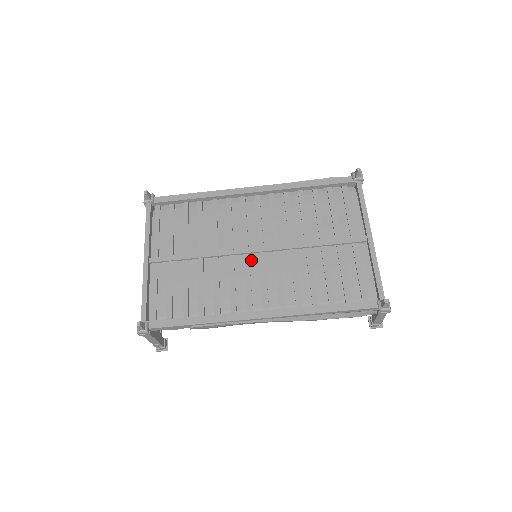
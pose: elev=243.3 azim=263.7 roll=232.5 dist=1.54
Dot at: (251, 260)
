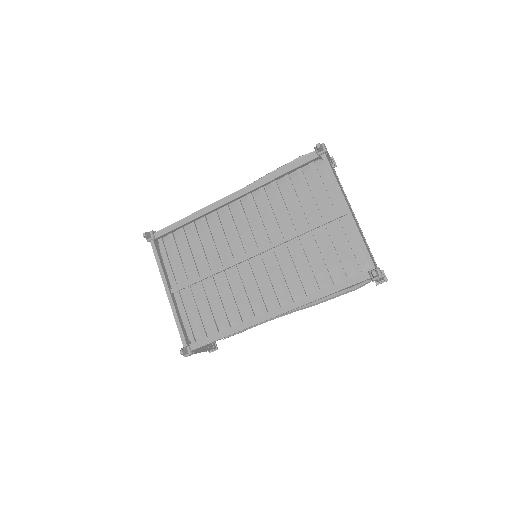
Dot at: (252, 265)
